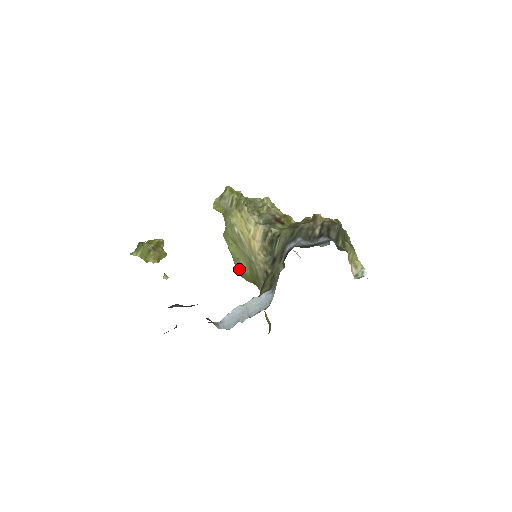
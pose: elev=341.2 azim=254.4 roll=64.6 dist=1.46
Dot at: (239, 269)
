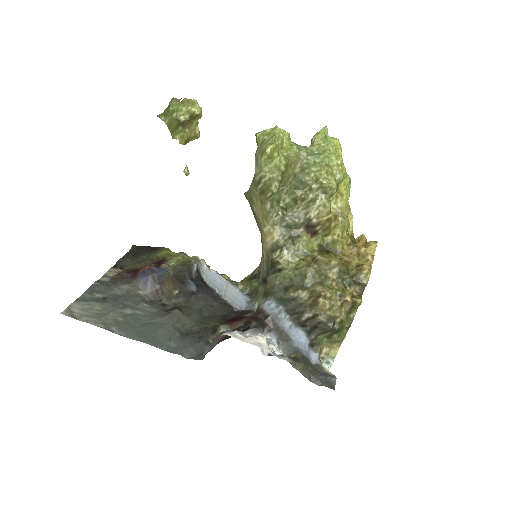
Dot at: occluded
